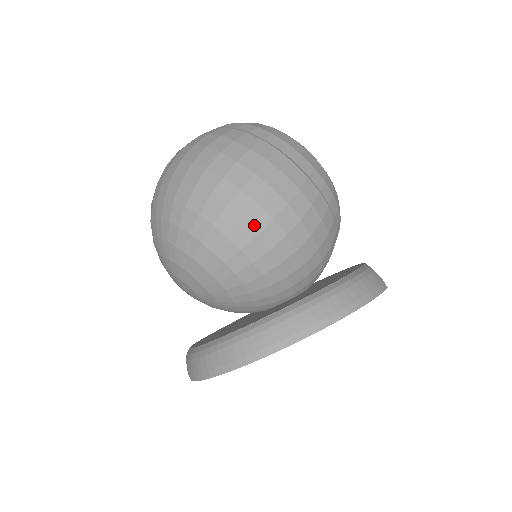
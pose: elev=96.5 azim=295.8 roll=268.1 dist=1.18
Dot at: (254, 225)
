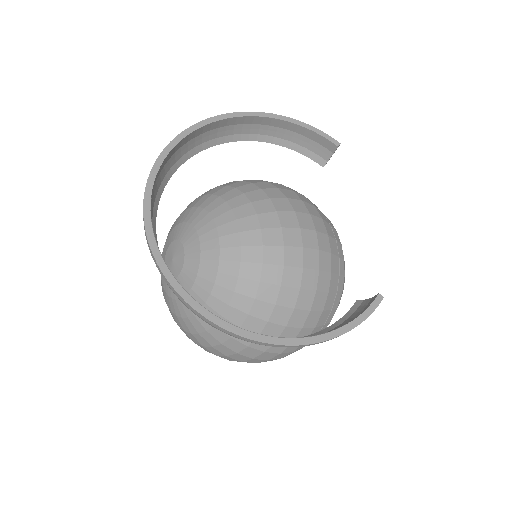
Dot at: occluded
